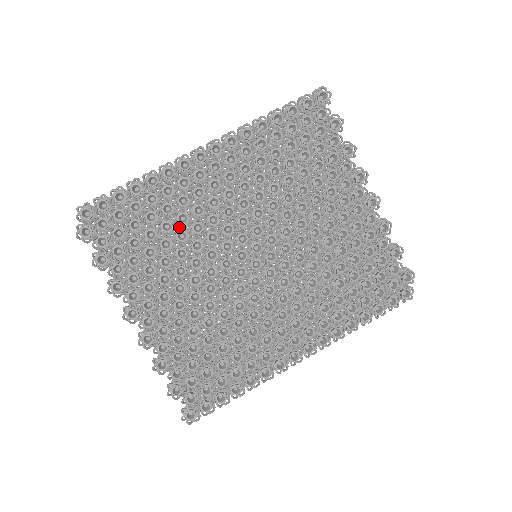
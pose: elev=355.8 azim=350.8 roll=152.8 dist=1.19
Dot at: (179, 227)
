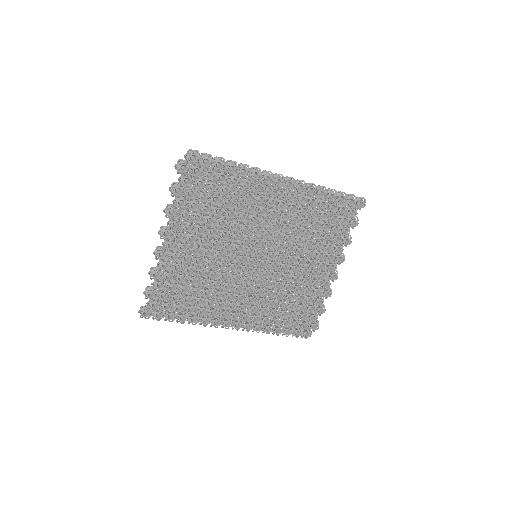
Dot at: (234, 208)
